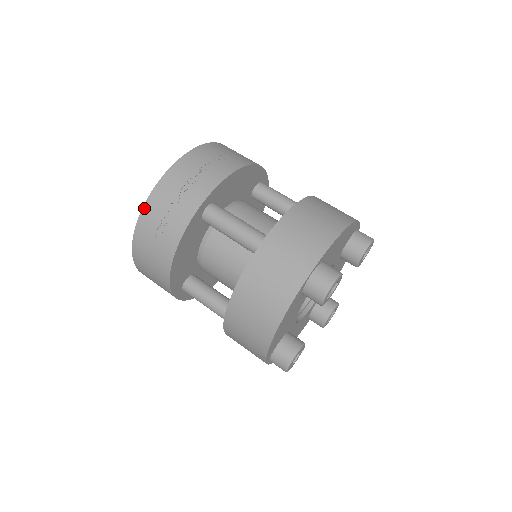
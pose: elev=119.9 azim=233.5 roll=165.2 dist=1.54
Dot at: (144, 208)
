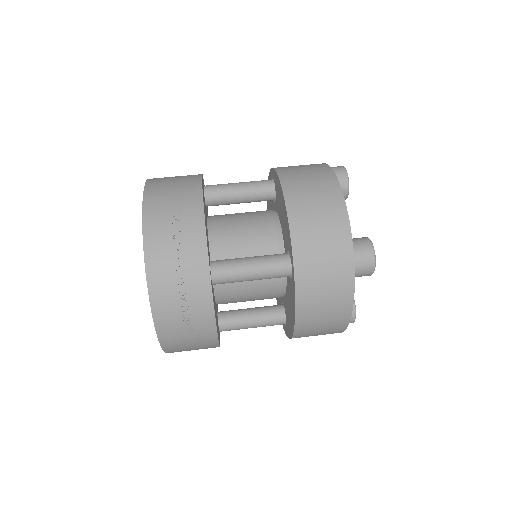
Dot at: (155, 322)
